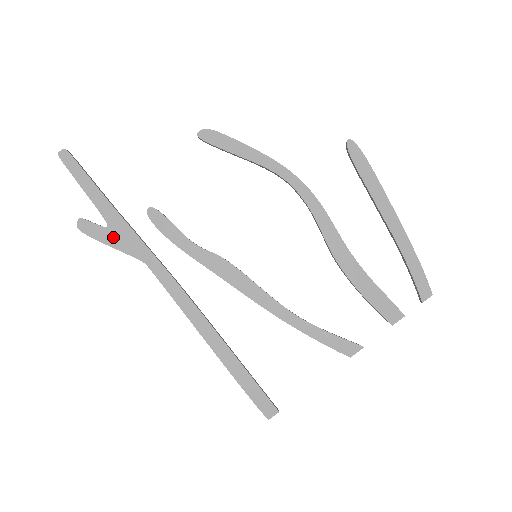
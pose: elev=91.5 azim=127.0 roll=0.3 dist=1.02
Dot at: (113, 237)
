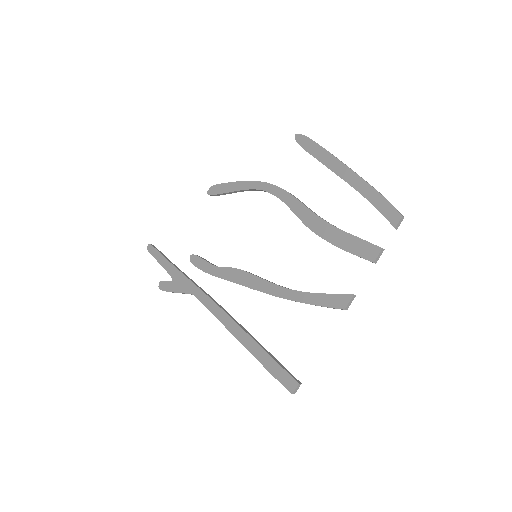
Dot at: (176, 285)
